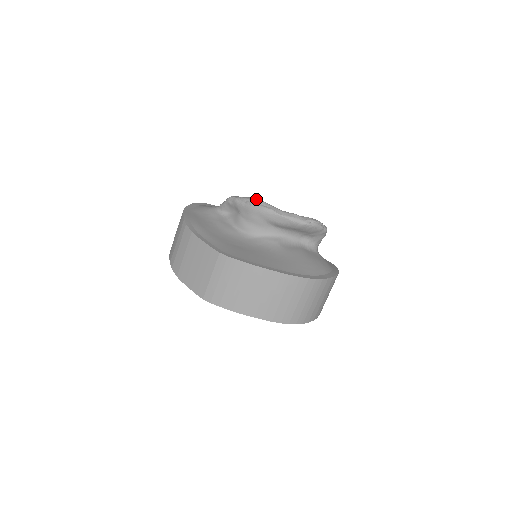
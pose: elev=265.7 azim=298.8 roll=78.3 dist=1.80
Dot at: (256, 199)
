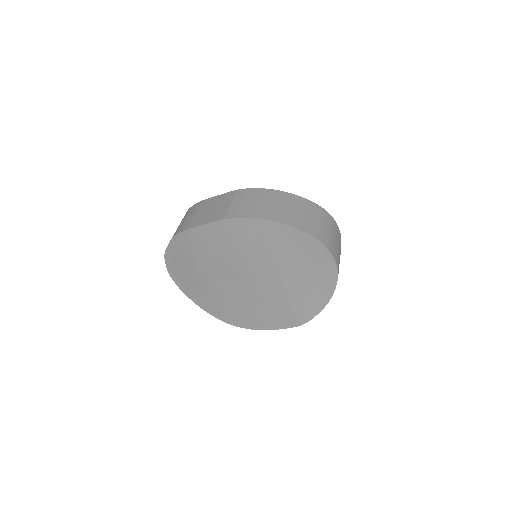
Dot at: occluded
